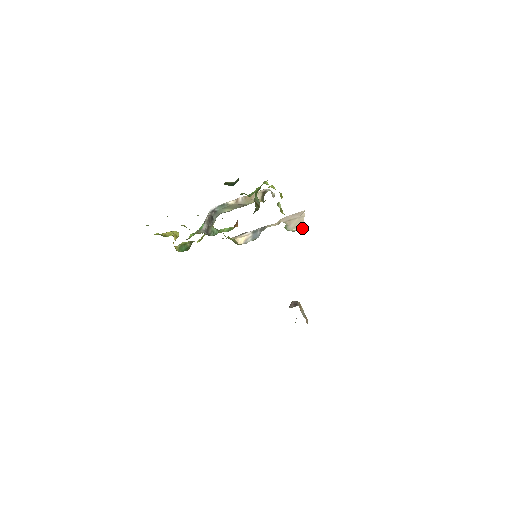
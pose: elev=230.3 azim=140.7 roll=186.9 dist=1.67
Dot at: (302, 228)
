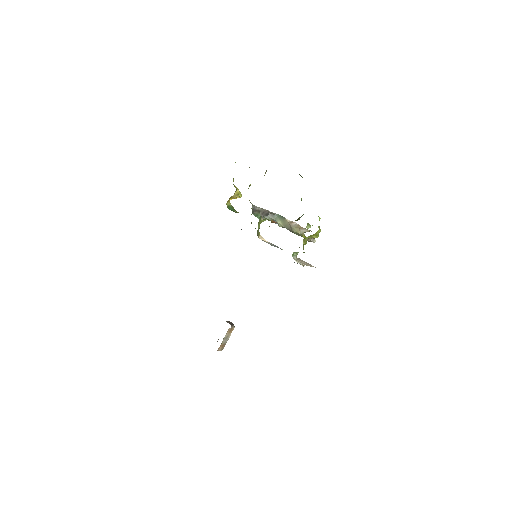
Dot at: (301, 264)
